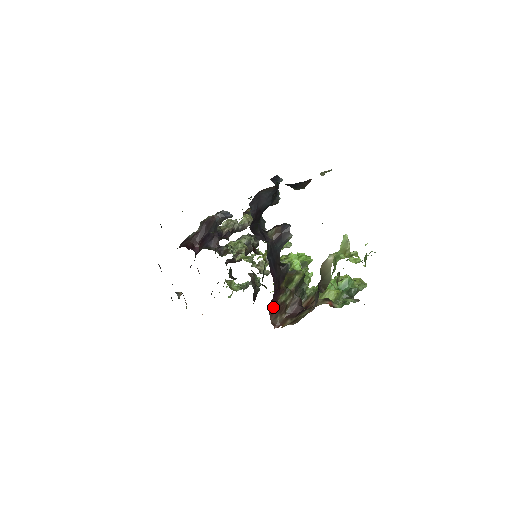
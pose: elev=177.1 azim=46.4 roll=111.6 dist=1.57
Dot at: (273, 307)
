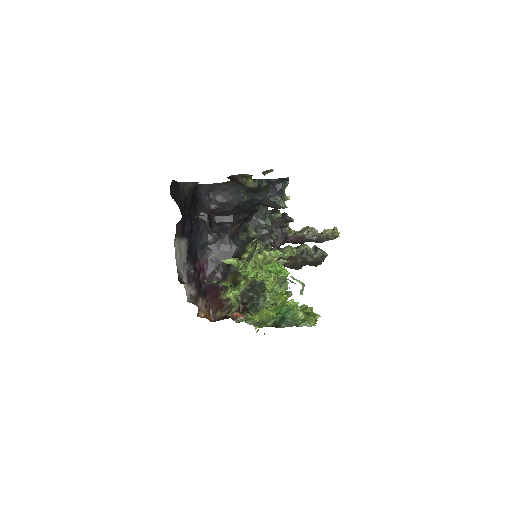
Dot at: (215, 300)
